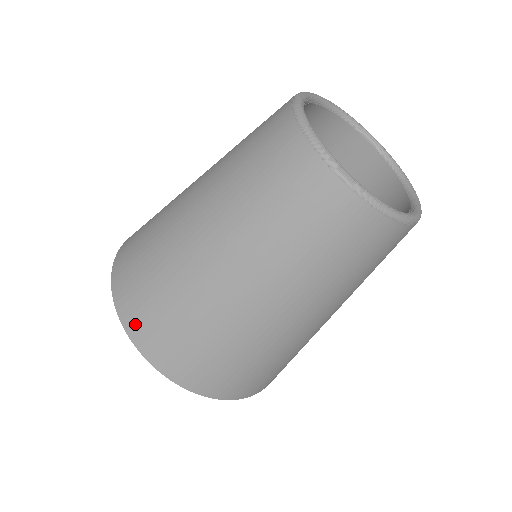
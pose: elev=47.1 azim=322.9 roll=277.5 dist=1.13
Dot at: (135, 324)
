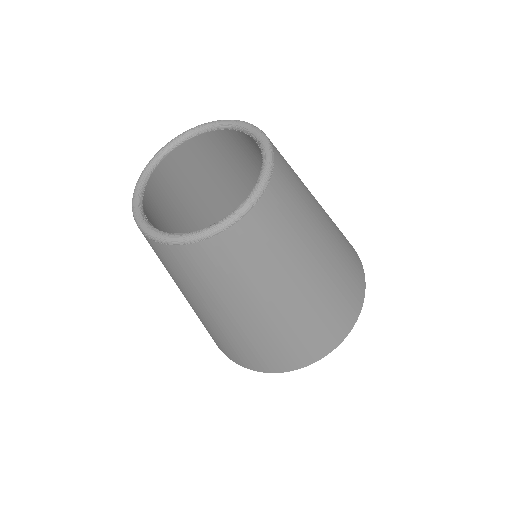
Dot at: occluded
